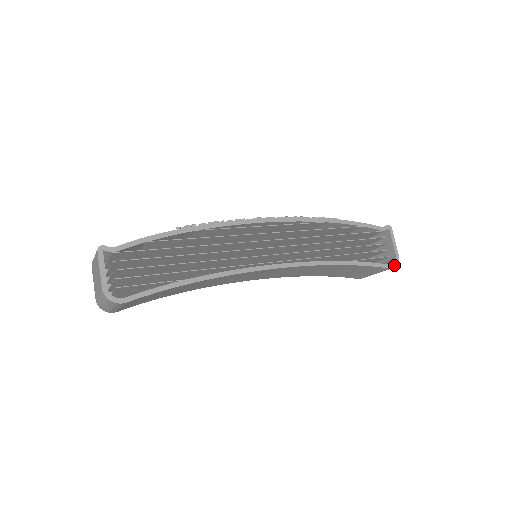
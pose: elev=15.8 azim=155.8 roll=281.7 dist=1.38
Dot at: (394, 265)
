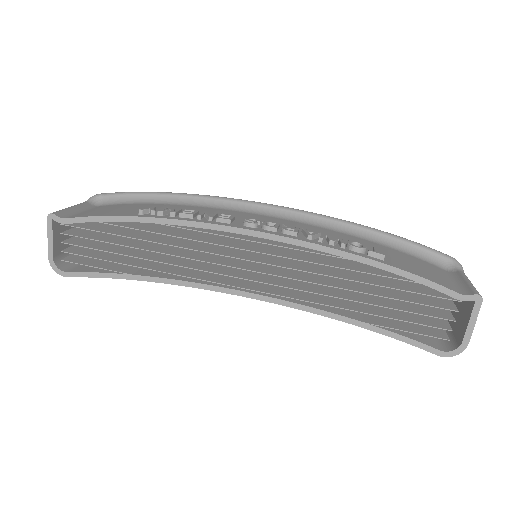
Dot at: (449, 354)
